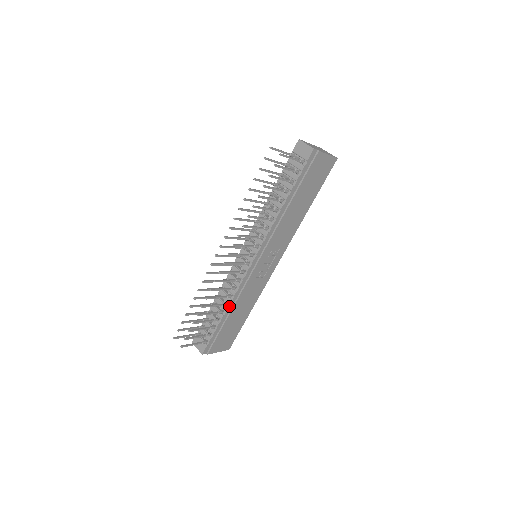
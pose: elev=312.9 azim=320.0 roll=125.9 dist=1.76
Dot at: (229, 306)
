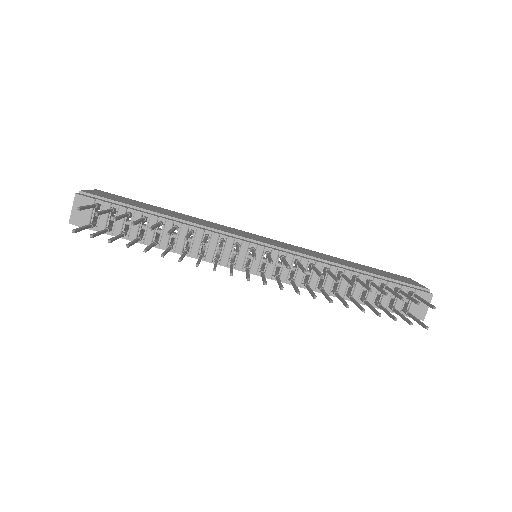
Dot at: (170, 250)
